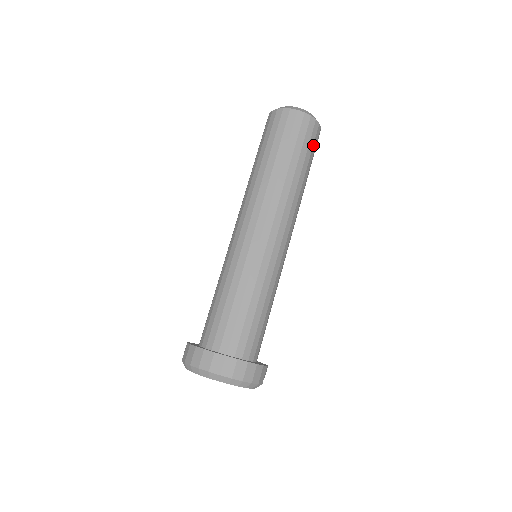
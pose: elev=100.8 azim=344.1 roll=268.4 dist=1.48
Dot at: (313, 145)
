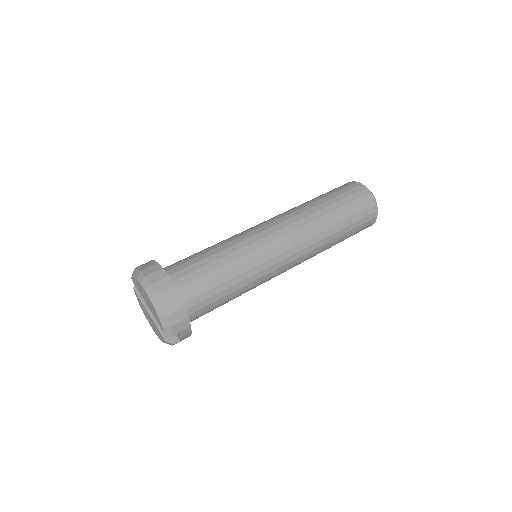
Dot at: (362, 219)
